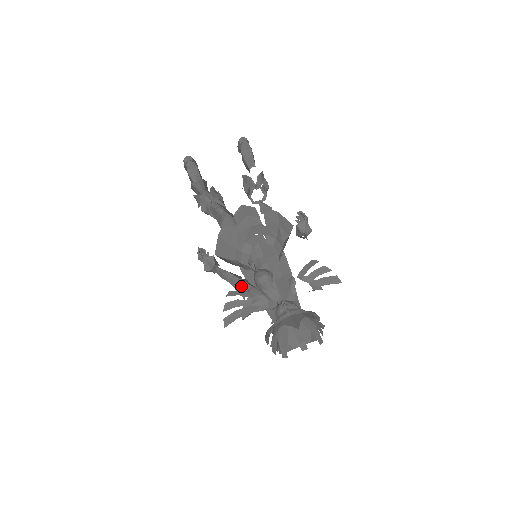
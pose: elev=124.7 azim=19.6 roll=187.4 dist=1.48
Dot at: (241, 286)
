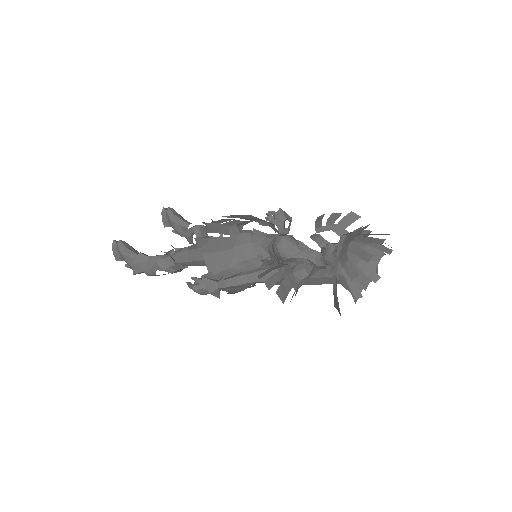
Dot at: occluded
